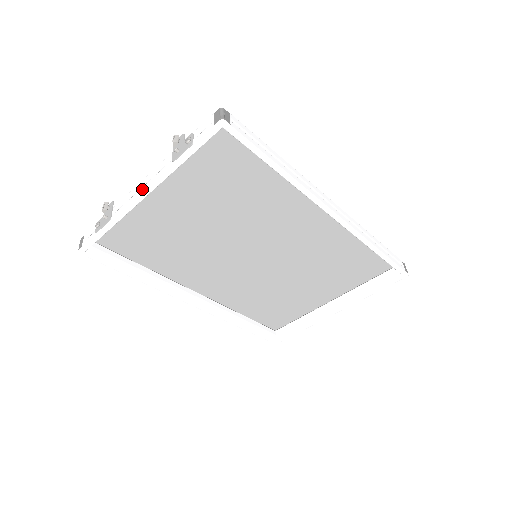
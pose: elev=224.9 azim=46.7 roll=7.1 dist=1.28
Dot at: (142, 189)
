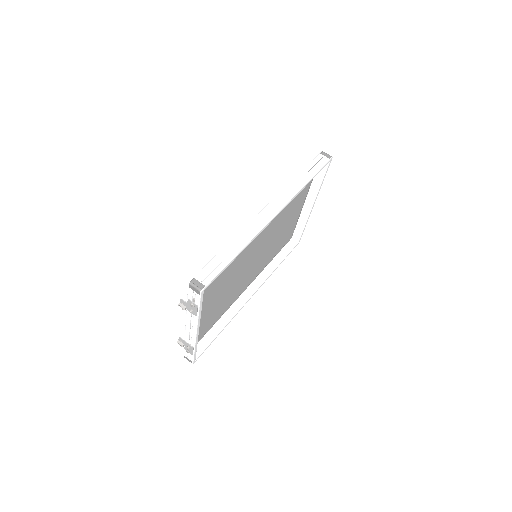
Dot at: (194, 331)
